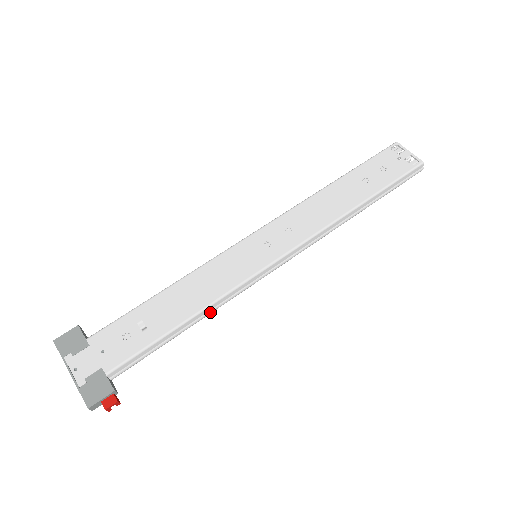
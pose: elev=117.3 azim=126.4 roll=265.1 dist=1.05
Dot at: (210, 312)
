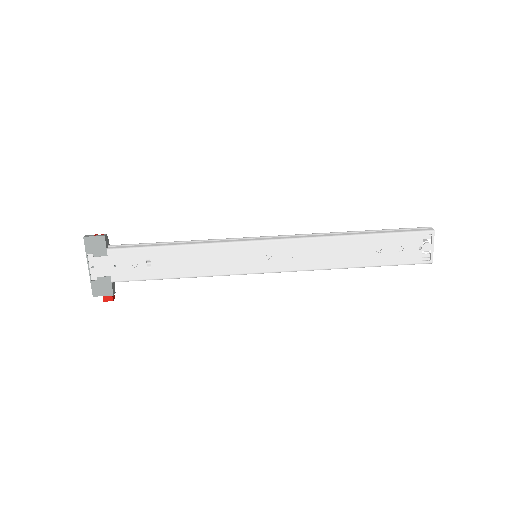
Dot at: occluded
